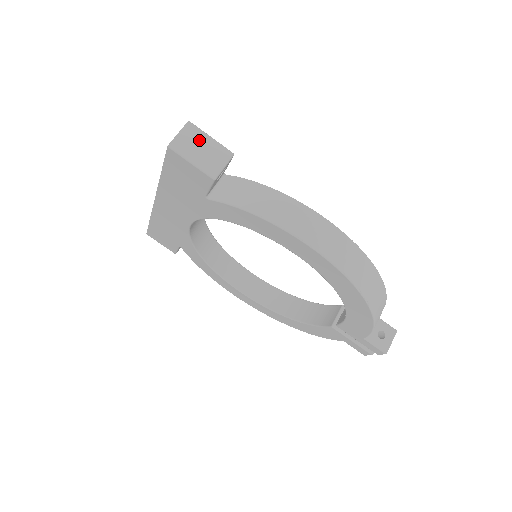
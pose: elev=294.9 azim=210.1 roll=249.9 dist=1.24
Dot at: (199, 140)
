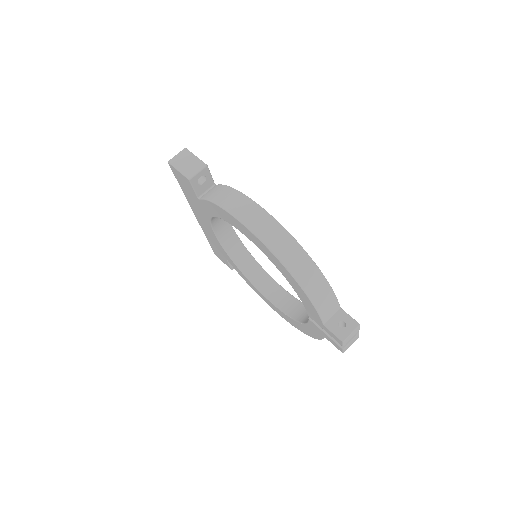
Dot at: (188, 158)
